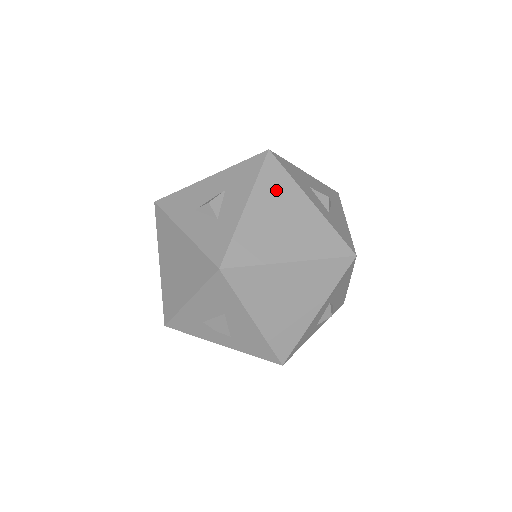
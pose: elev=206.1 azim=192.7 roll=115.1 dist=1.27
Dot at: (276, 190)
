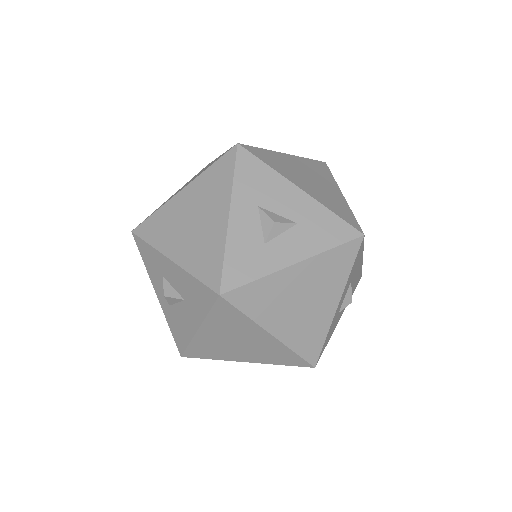
Dot at: (329, 272)
